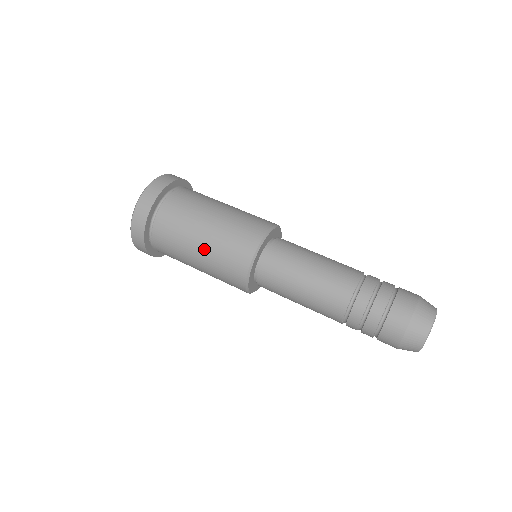
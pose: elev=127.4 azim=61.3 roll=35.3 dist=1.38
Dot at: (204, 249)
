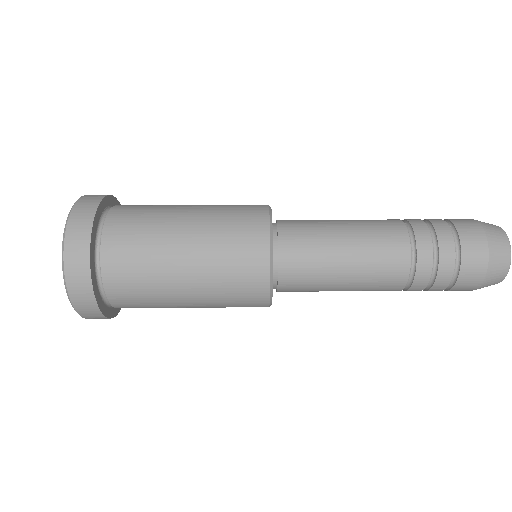
Dot at: (200, 307)
